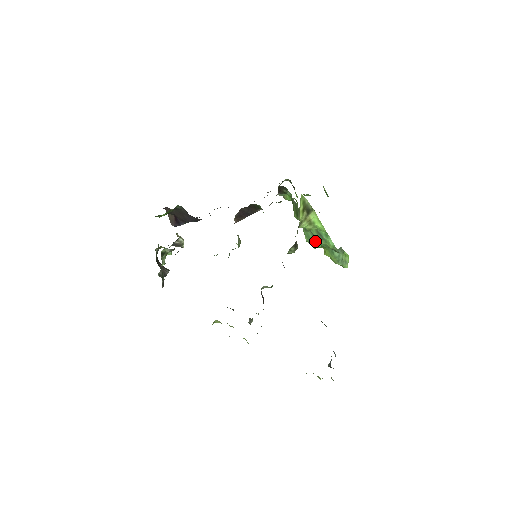
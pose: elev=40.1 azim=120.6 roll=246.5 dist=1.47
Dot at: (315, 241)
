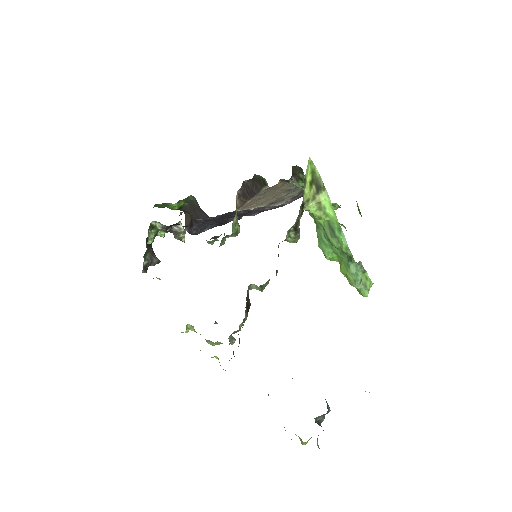
Dot at: (328, 245)
